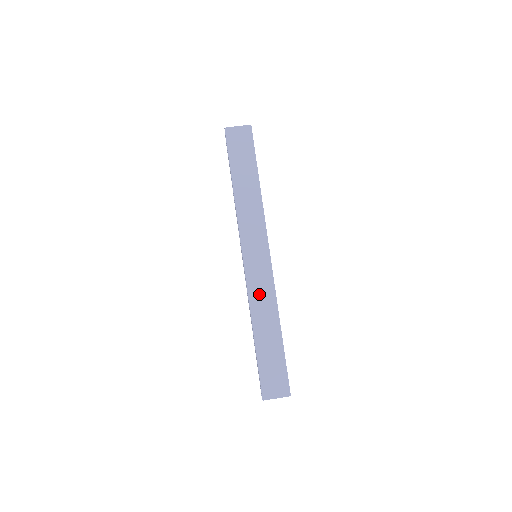
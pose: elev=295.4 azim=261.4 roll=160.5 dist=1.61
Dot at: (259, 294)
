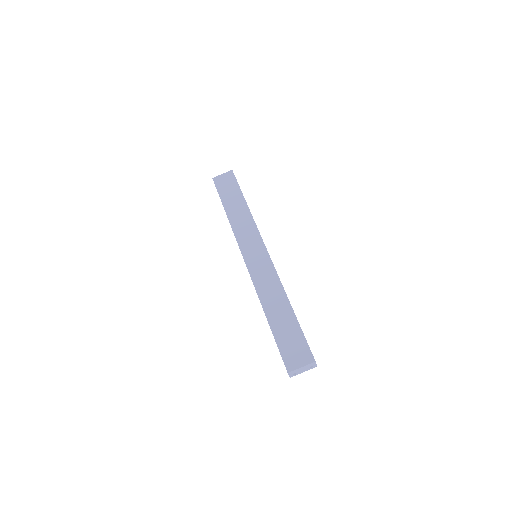
Dot at: (263, 281)
